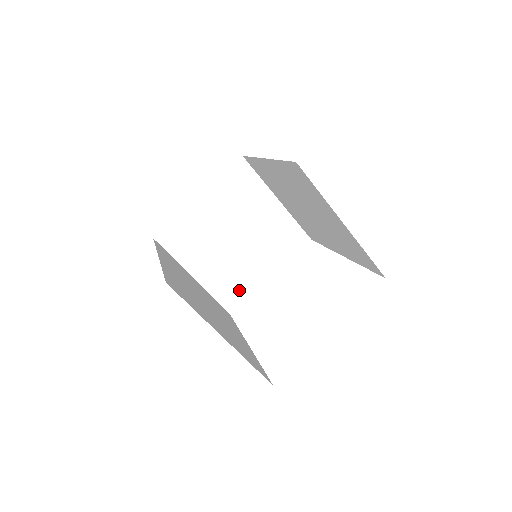
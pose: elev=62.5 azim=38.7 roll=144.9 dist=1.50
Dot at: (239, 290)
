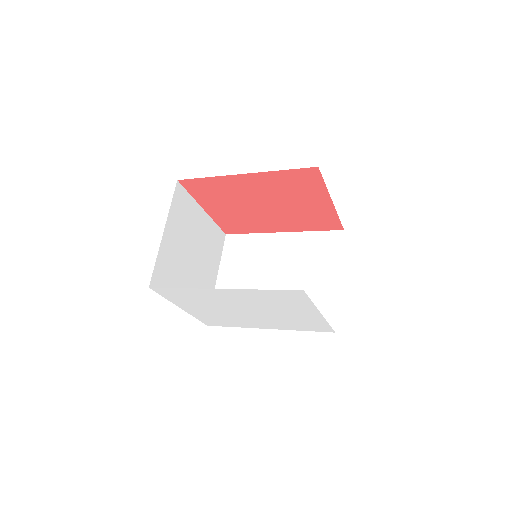
Dot at: (167, 283)
